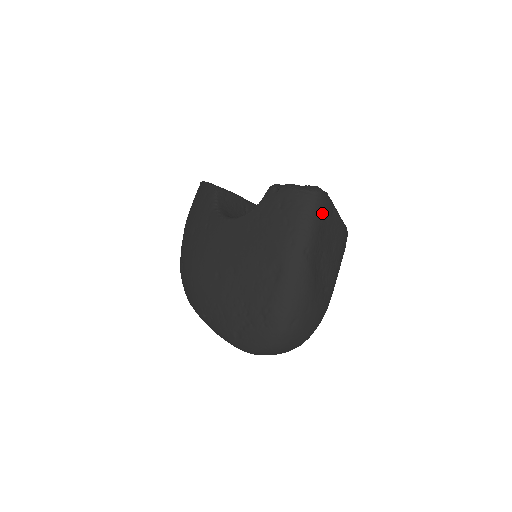
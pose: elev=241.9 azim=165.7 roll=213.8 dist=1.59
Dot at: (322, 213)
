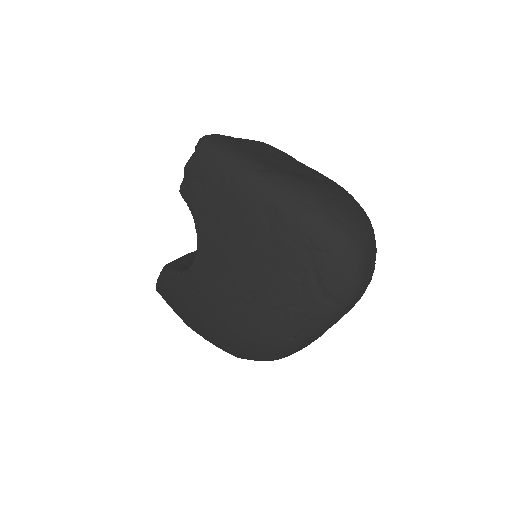
Dot at: (230, 143)
